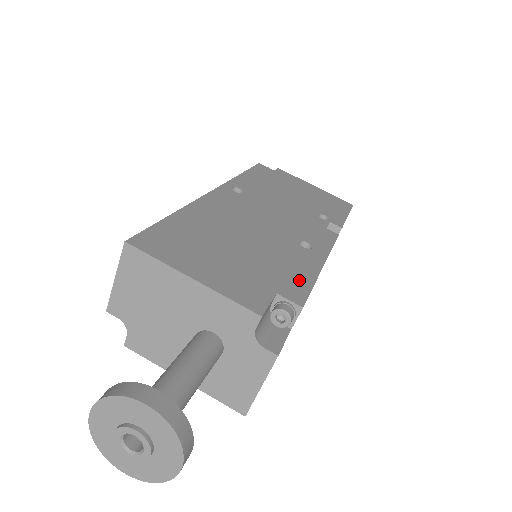
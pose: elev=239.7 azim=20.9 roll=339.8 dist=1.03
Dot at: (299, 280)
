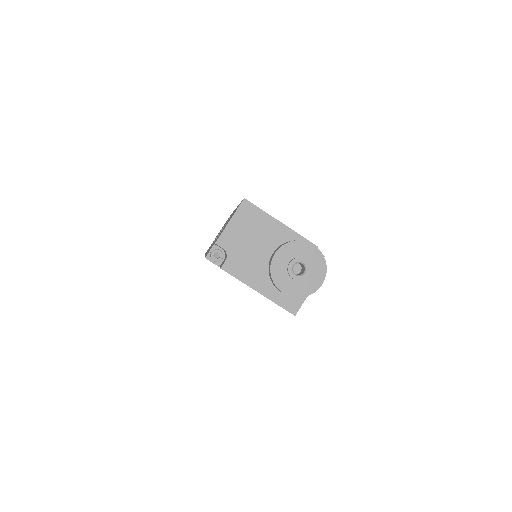
Dot at: occluded
